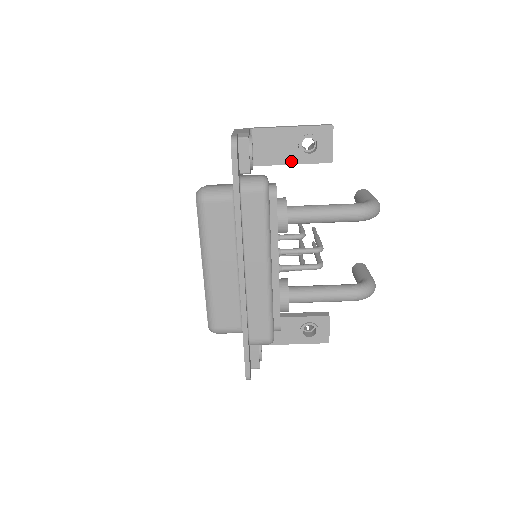
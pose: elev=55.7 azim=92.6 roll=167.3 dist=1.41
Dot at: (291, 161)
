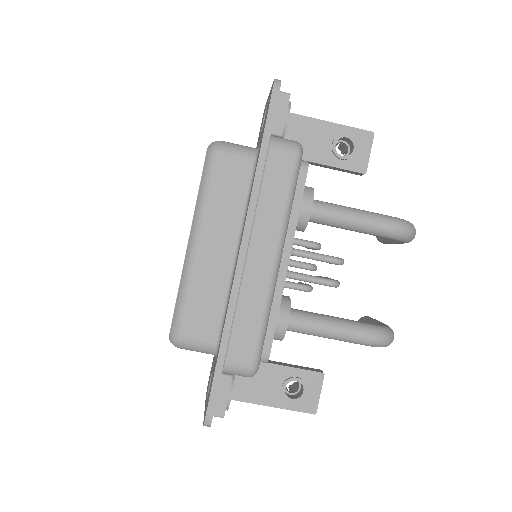
Dot at: (320, 160)
